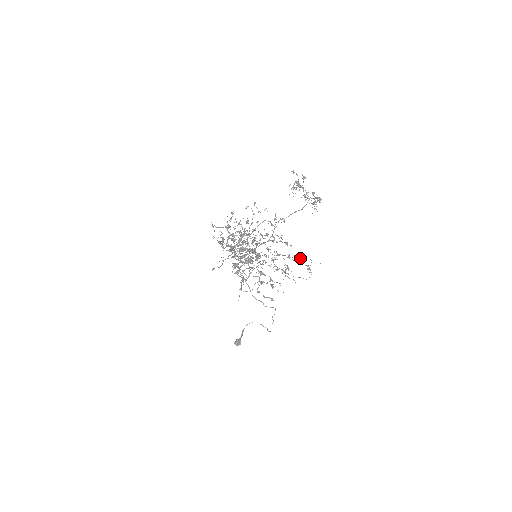
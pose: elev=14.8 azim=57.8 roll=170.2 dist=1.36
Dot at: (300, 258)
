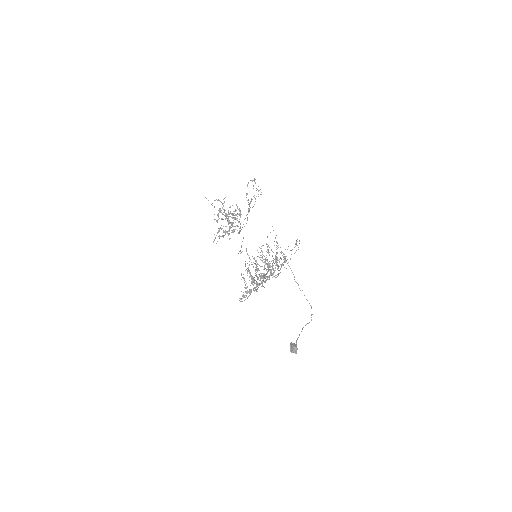
Dot at: occluded
